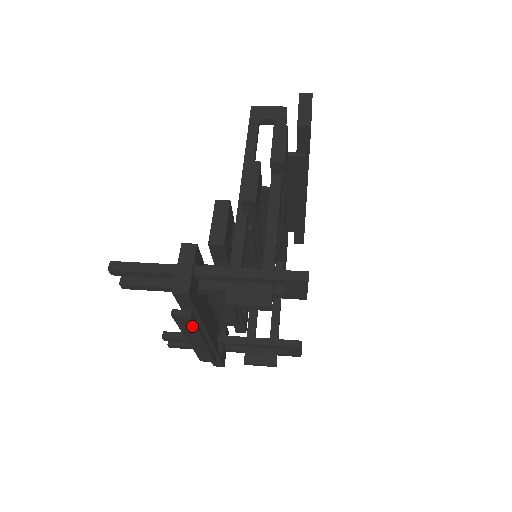
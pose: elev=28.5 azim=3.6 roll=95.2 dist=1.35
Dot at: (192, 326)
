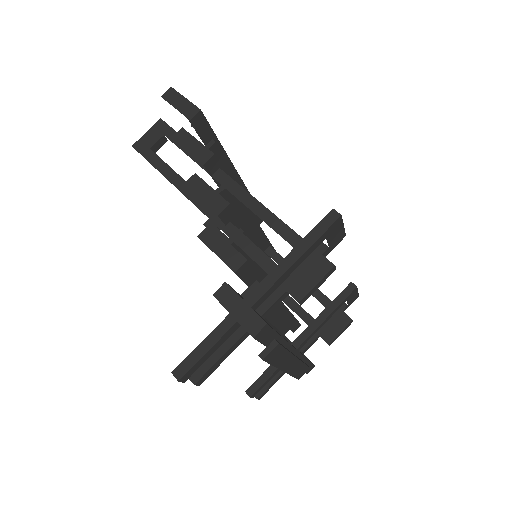
Dot at: (282, 353)
